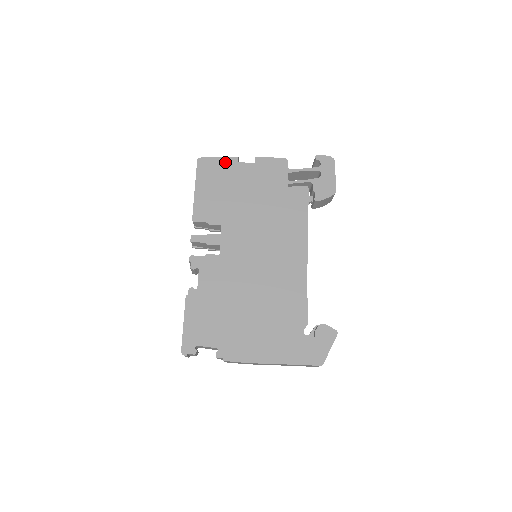
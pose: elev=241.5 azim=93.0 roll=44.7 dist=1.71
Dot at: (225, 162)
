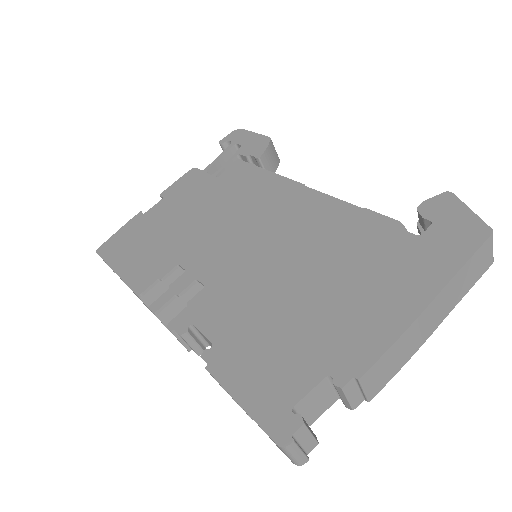
Dot at: (130, 226)
